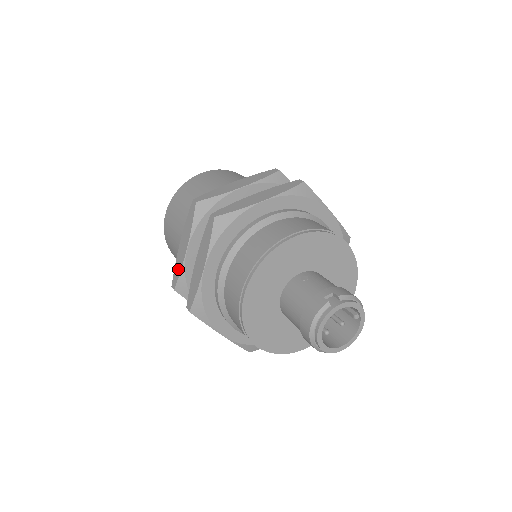
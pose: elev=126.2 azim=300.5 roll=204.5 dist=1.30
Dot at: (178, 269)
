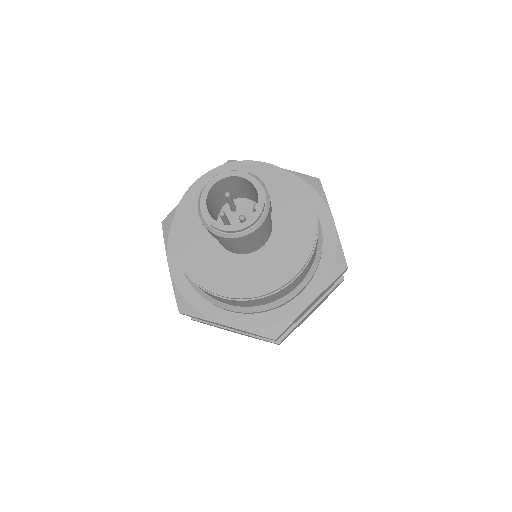
Dot at: occluded
